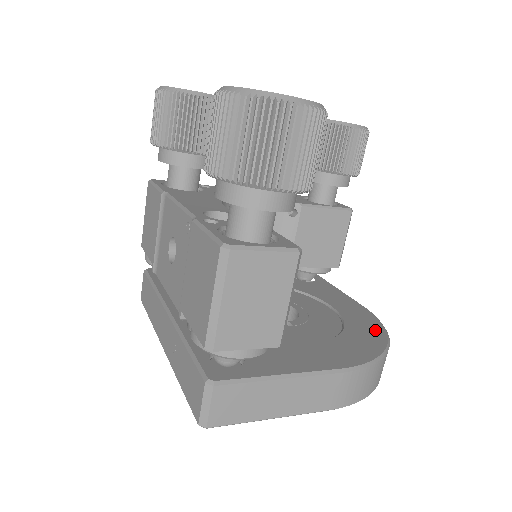
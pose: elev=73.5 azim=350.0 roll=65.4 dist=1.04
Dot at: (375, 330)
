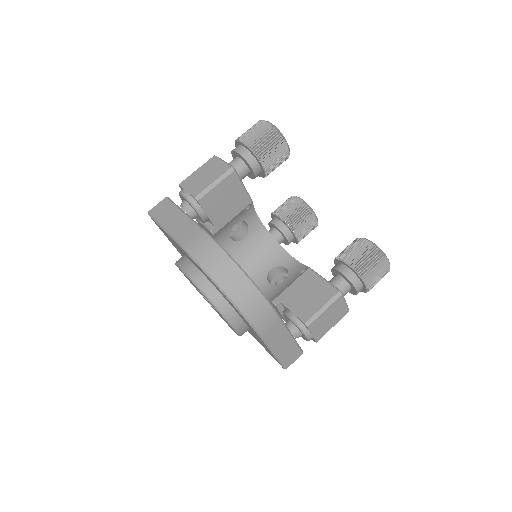
Dot at: occluded
